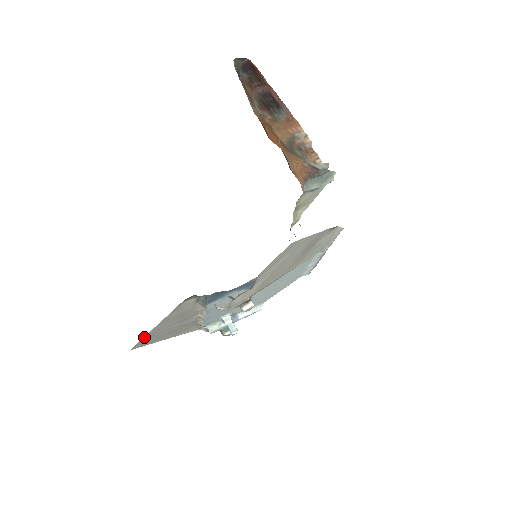
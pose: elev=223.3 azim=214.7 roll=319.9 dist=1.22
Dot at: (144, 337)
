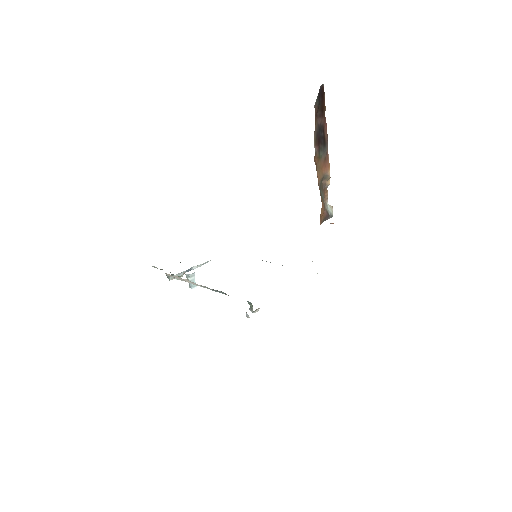
Dot at: occluded
